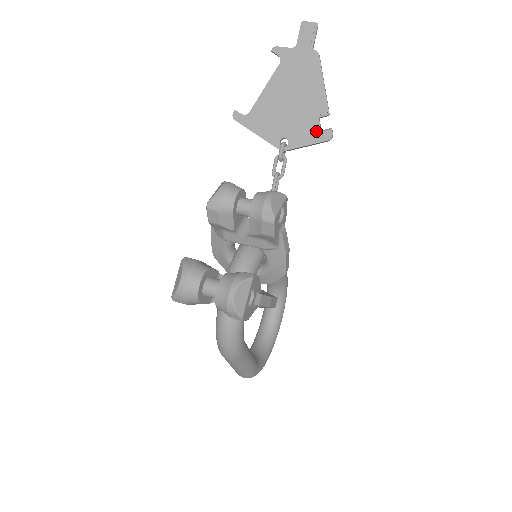
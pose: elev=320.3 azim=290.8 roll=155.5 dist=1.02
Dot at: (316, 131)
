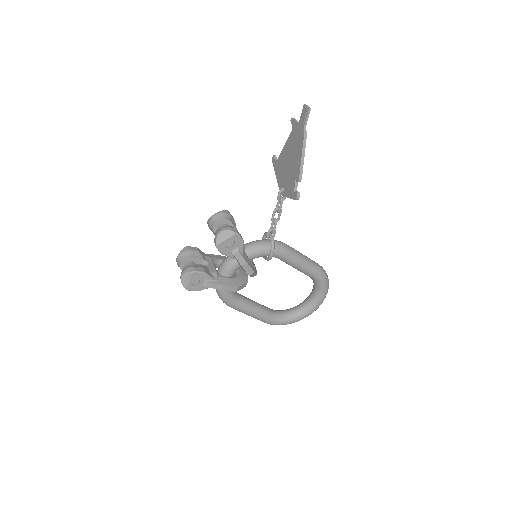
Dot at: (293, 190)
